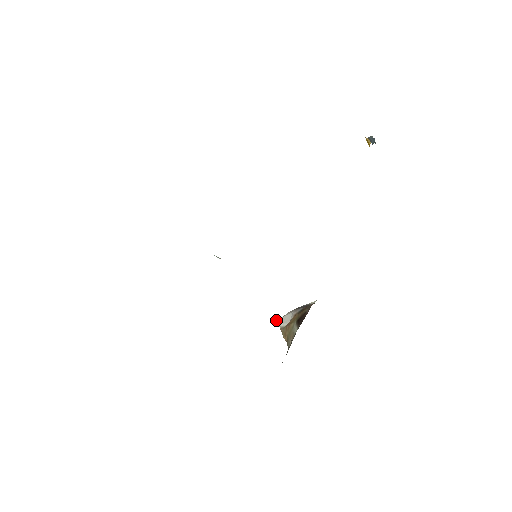
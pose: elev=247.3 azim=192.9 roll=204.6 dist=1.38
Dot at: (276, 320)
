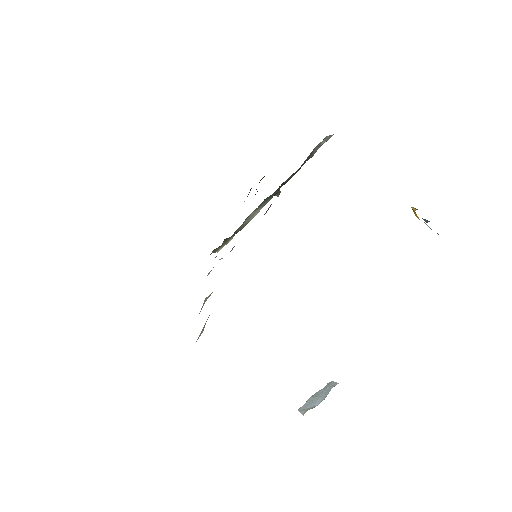
Dot at: occluded
